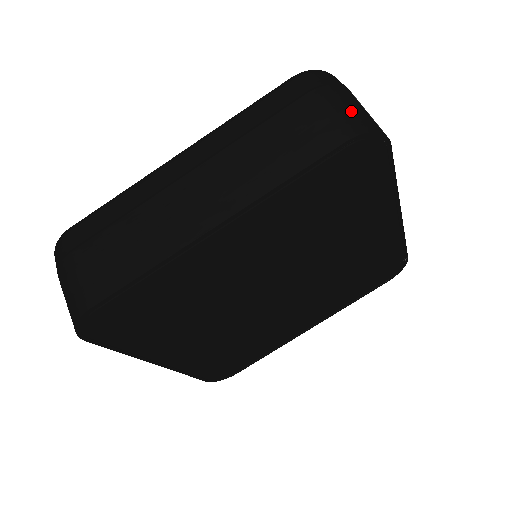
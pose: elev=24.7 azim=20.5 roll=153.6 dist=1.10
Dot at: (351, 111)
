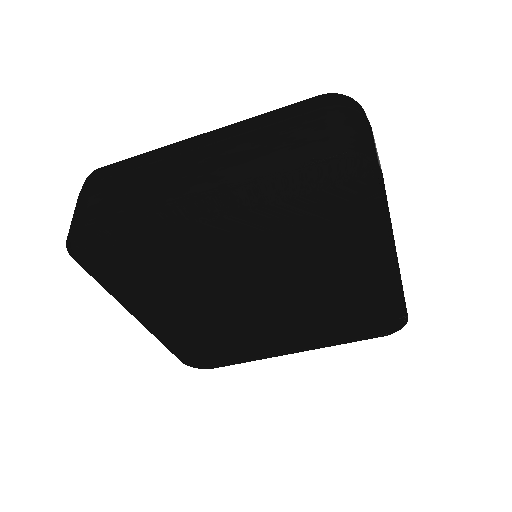
Dot at: (352, 132)
